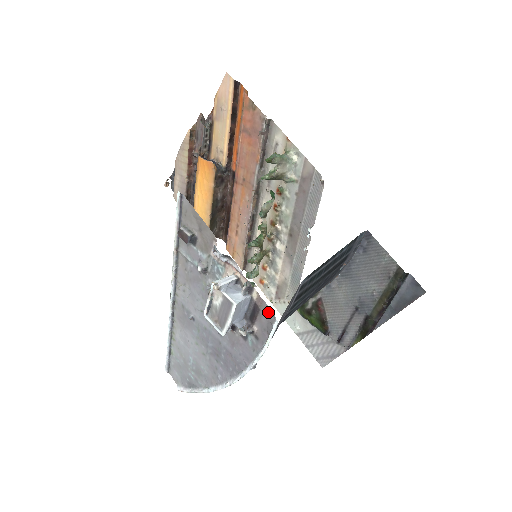
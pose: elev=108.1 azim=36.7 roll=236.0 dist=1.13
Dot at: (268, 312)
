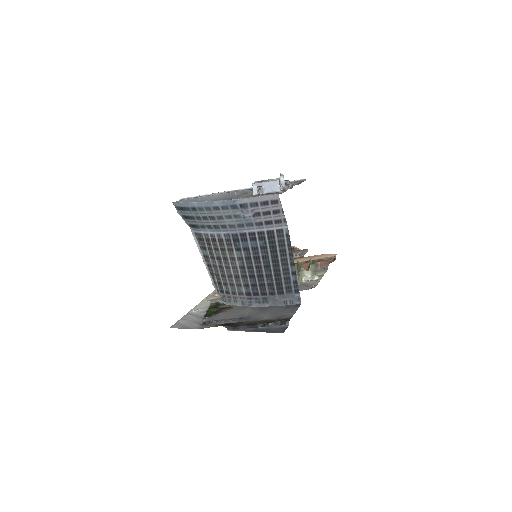
Dot at: occluded
